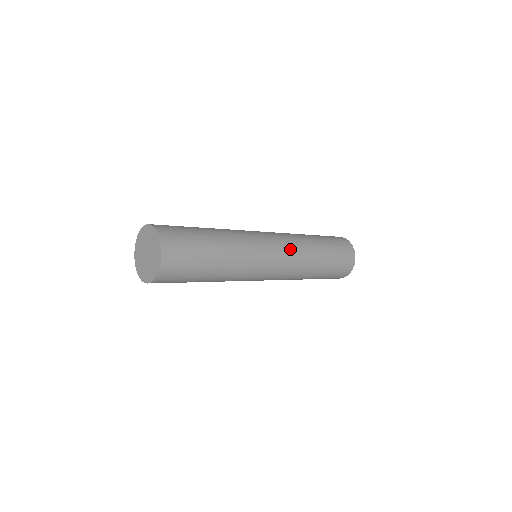
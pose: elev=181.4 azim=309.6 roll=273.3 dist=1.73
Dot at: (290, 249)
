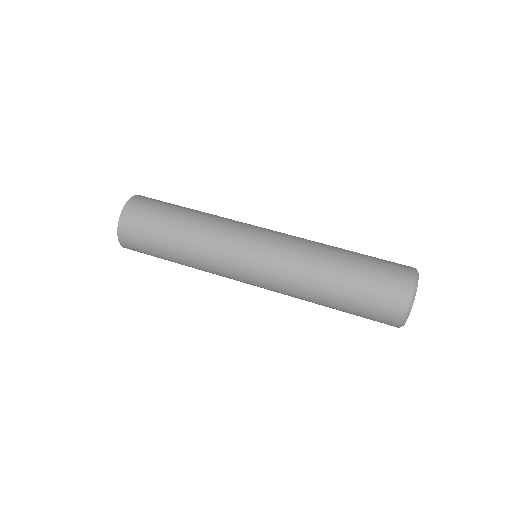
Dot at: occluded
